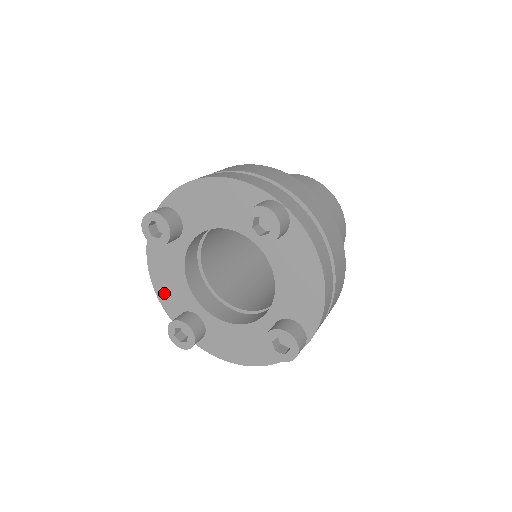
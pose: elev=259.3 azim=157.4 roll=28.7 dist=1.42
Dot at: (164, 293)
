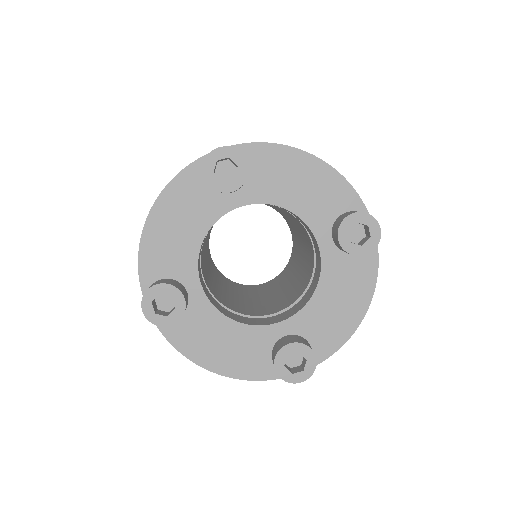
Dot at: (155, 244)
